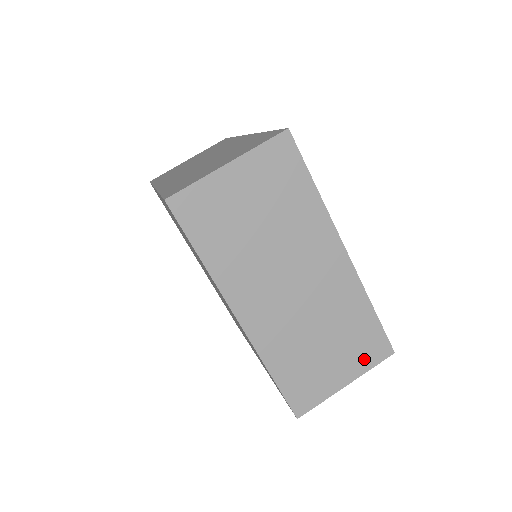
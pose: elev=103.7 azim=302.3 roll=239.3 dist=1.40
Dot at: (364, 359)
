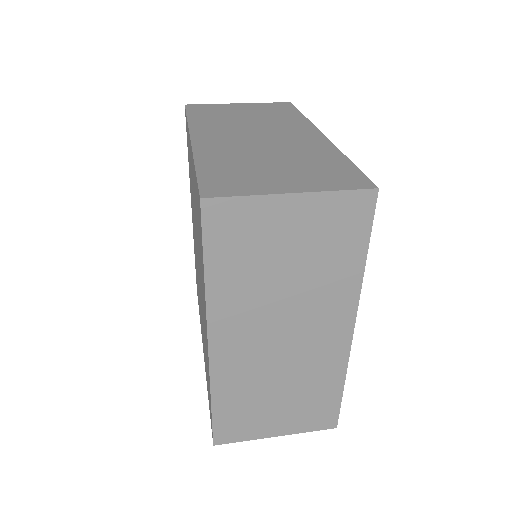
Dot at: (327, 182)
